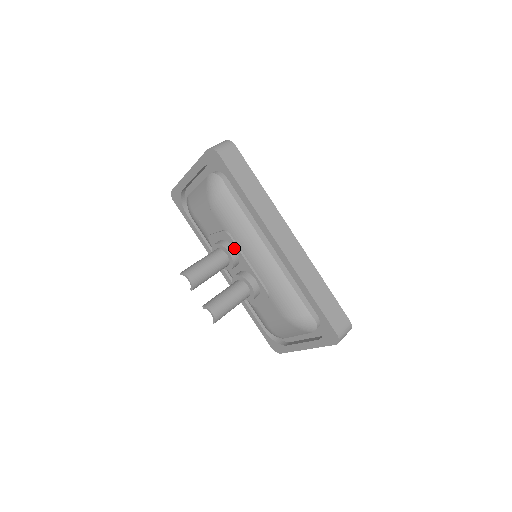
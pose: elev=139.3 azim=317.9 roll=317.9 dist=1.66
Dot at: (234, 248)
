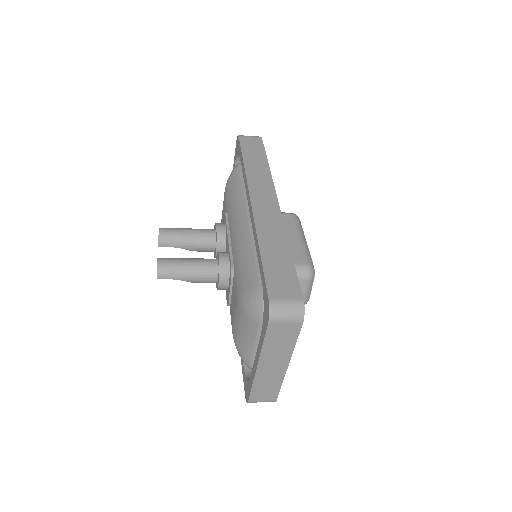
Dot at: (225, 227)
